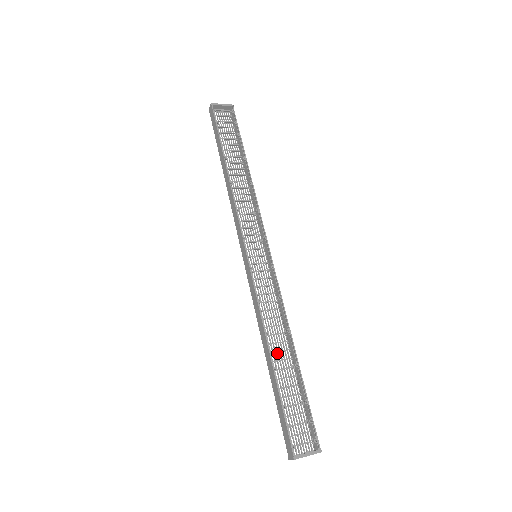
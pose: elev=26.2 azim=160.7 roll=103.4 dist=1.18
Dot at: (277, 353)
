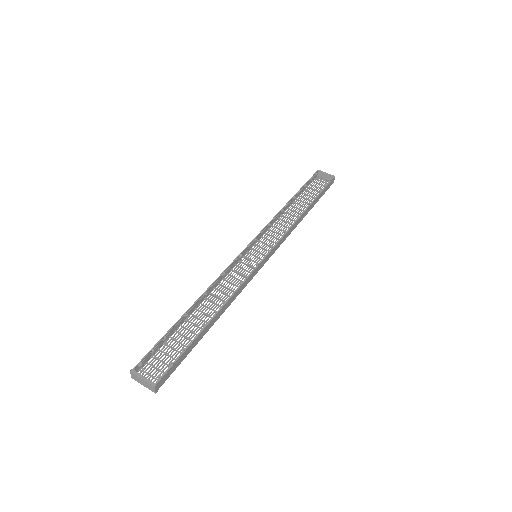
Dot at: (204, 315)
